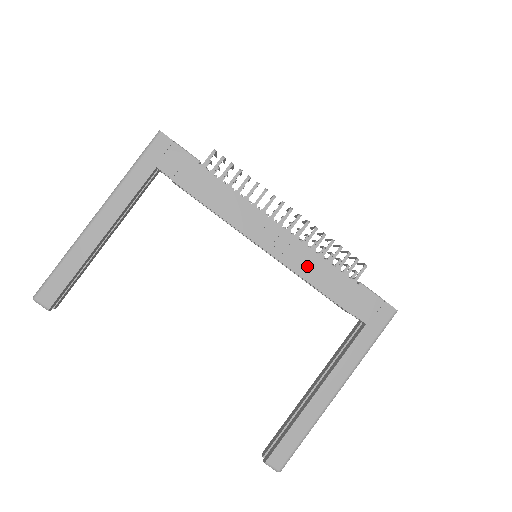
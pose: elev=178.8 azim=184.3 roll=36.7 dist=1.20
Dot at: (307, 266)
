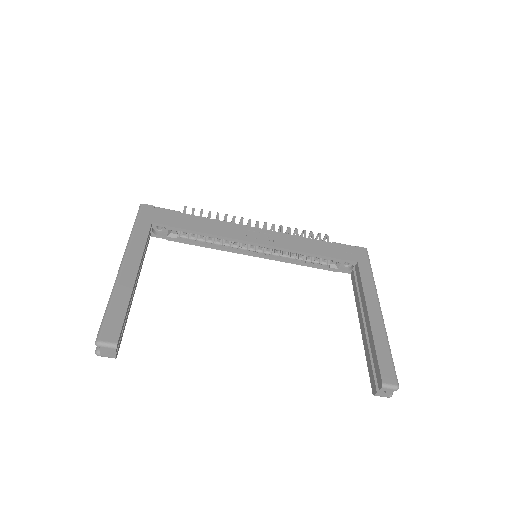
Dot at: (294, 244)
